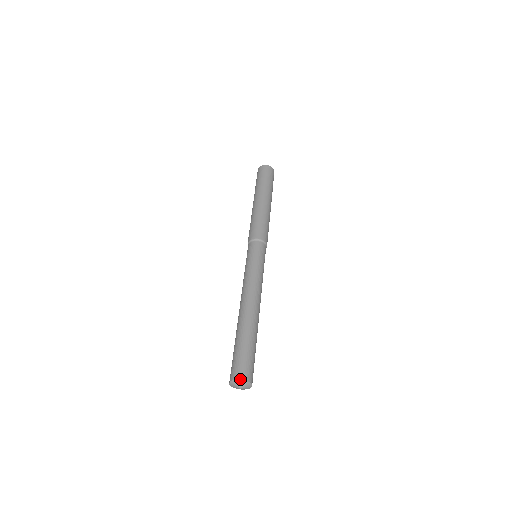
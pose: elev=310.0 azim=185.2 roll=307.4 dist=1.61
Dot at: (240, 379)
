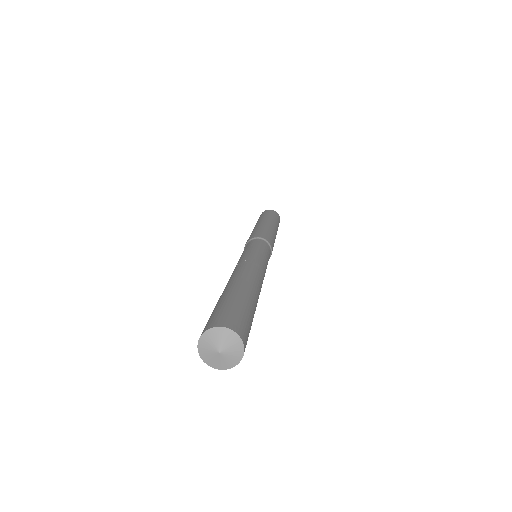
Dot at: (215, 326)
